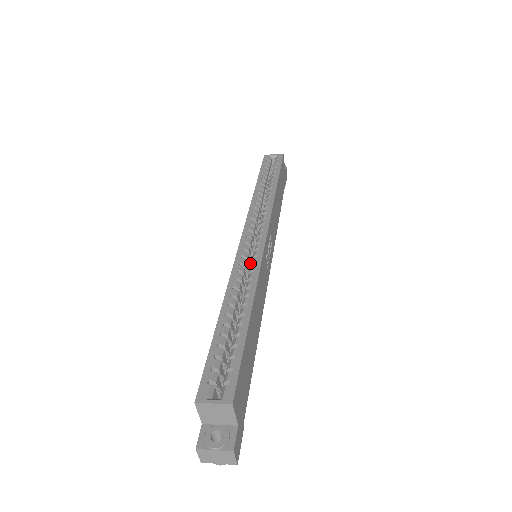
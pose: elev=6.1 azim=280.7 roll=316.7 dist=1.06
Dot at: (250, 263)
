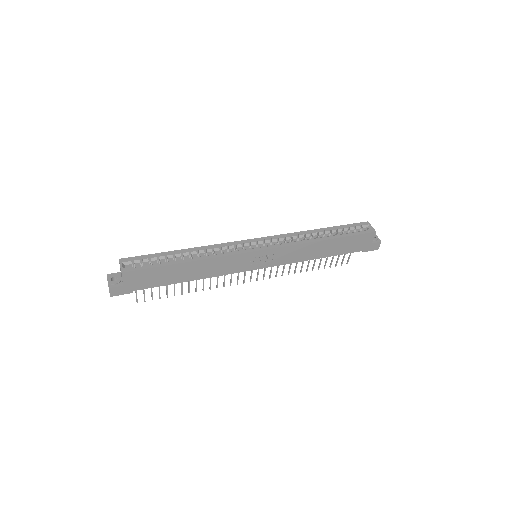
Dot at: occluded
